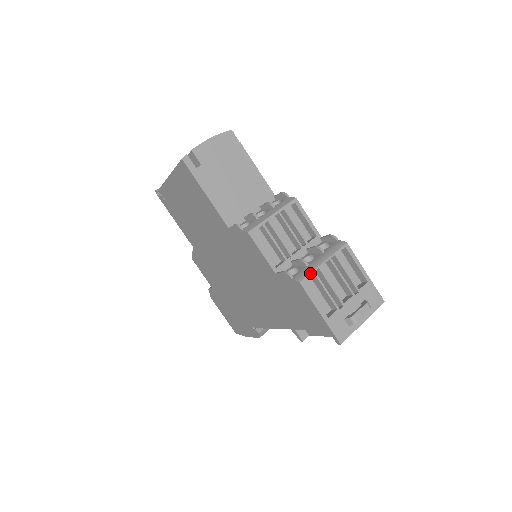
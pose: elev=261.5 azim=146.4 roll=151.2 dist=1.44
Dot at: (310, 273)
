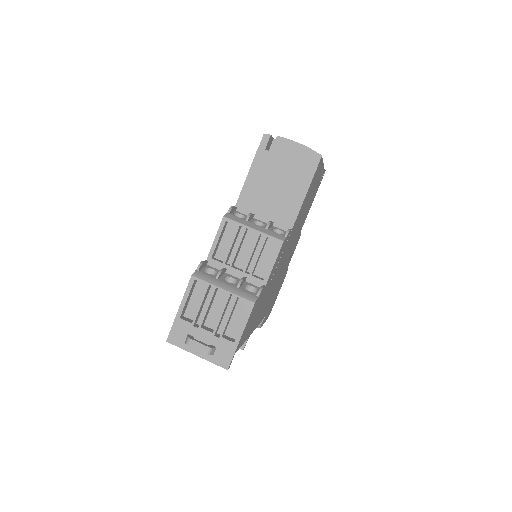
Dot at: (205, 281)
